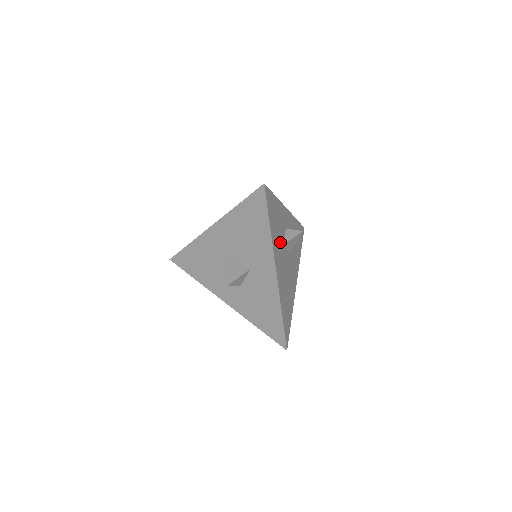
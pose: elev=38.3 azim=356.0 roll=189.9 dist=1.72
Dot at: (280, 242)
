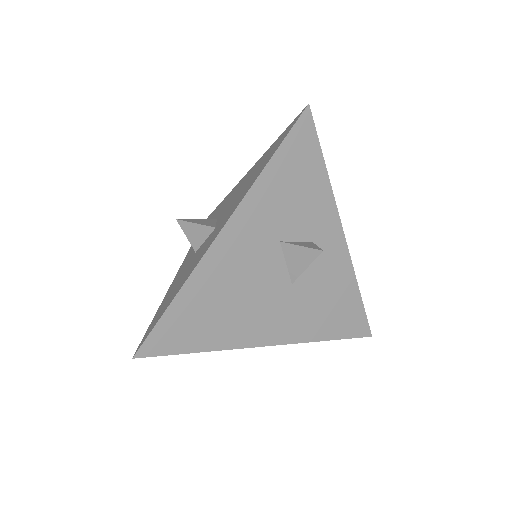
Dot at: (277, 226)
